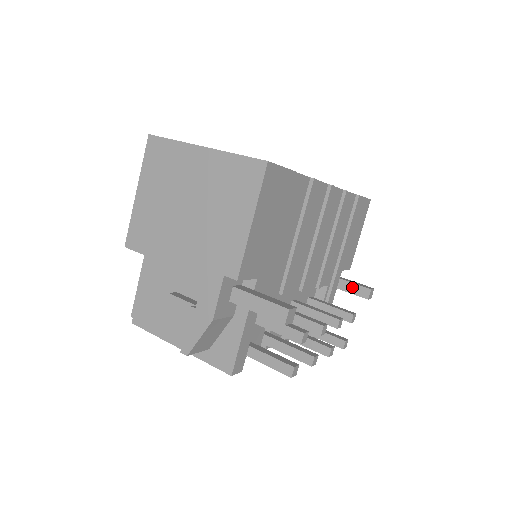
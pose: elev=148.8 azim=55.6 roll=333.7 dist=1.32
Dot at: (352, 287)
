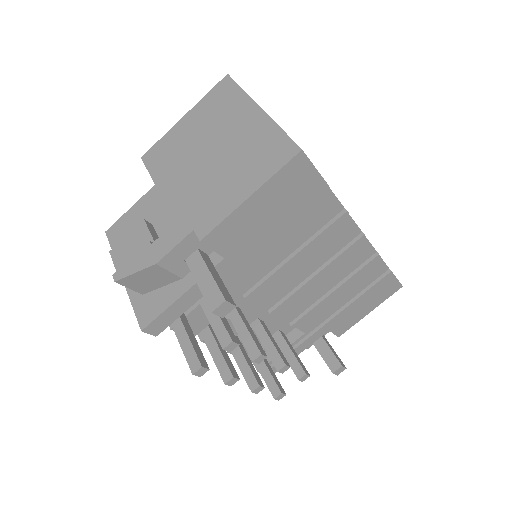
Dot at: (327, 352)
